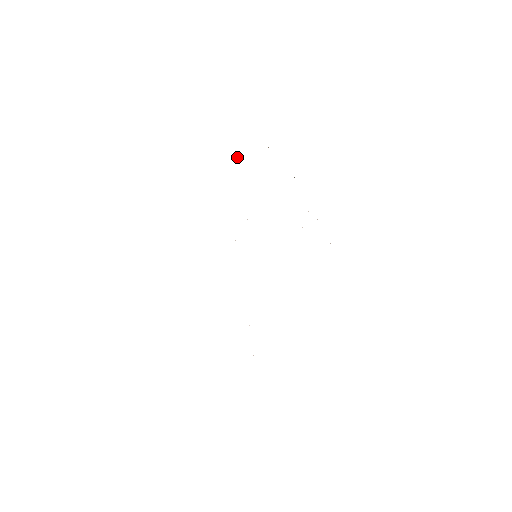
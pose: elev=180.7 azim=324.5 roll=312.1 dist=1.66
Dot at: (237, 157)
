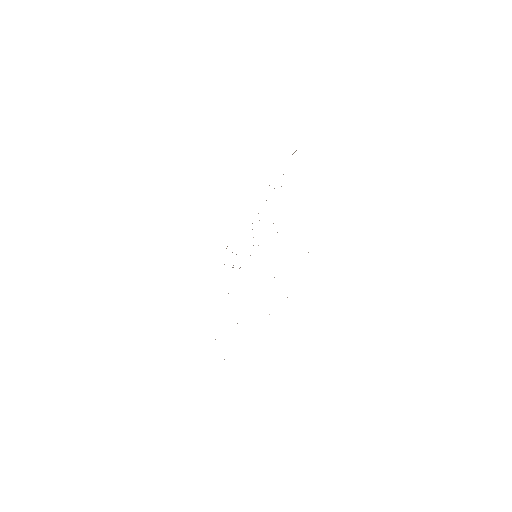
Dot at: occluded
